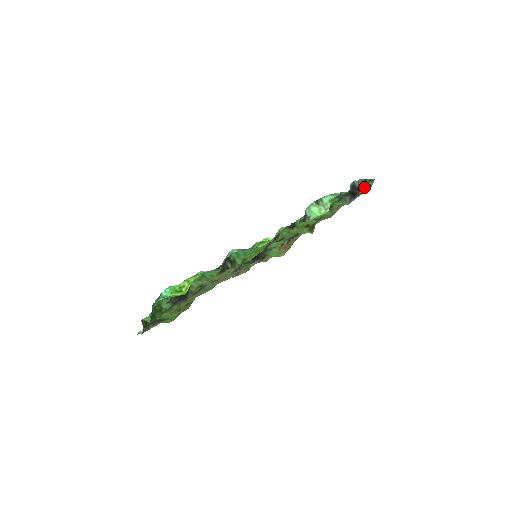
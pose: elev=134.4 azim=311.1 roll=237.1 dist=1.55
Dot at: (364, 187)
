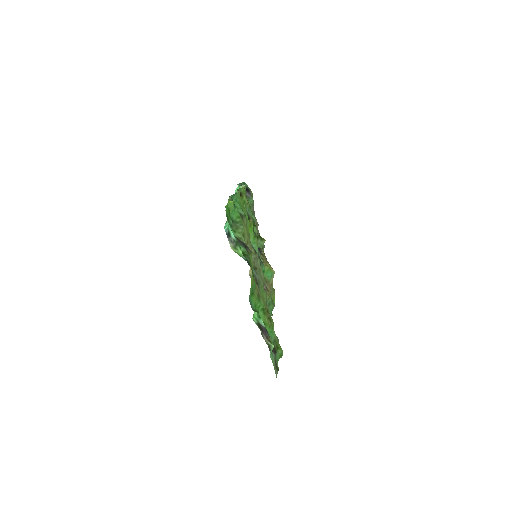
Dot at: occluded
